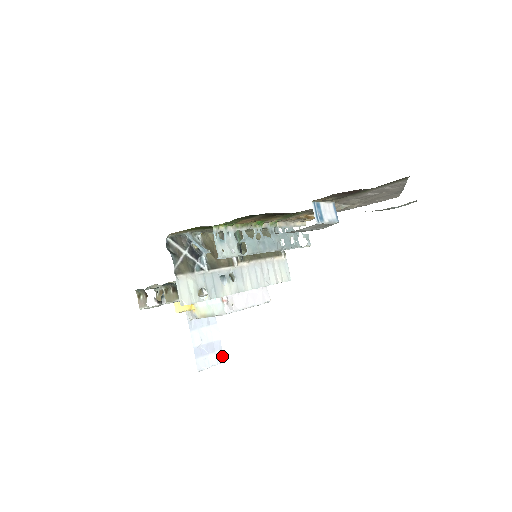
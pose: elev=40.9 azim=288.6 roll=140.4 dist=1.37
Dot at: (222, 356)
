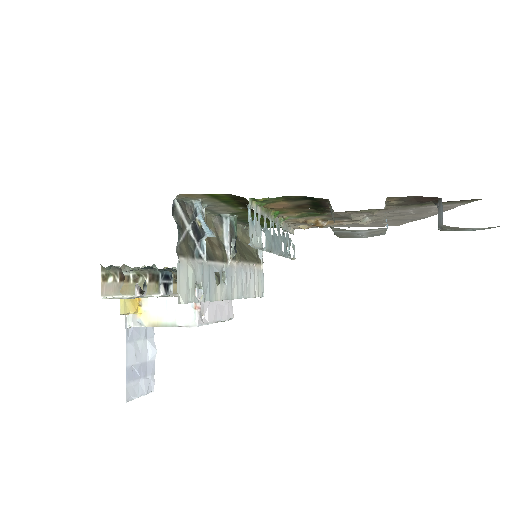
Dot at: (153, 383)
